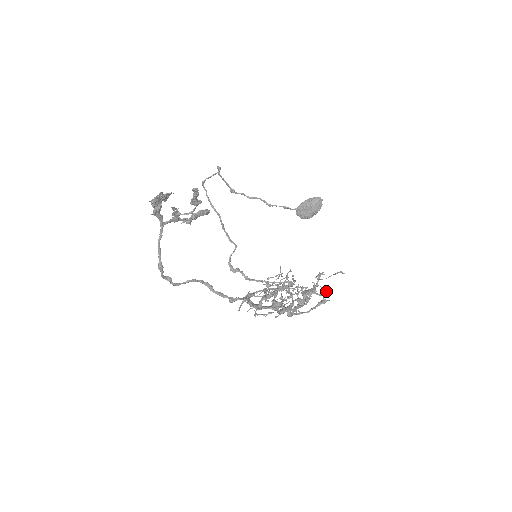
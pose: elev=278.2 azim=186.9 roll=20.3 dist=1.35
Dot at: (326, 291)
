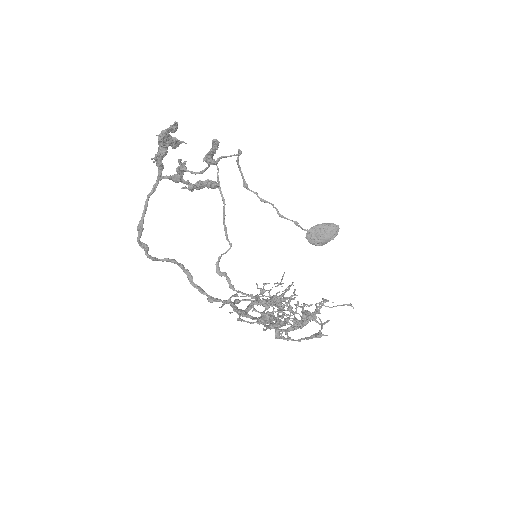
Dot at: (327, 322)
